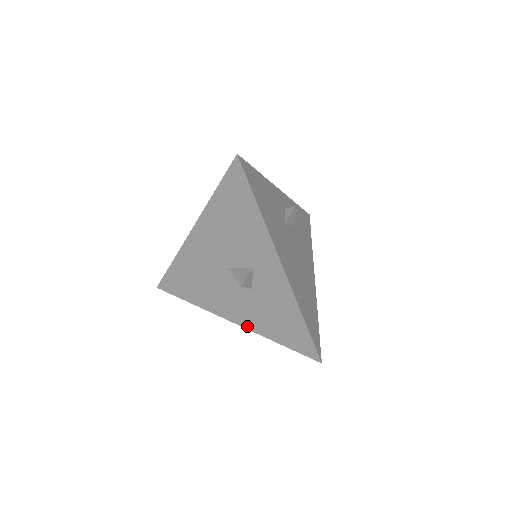
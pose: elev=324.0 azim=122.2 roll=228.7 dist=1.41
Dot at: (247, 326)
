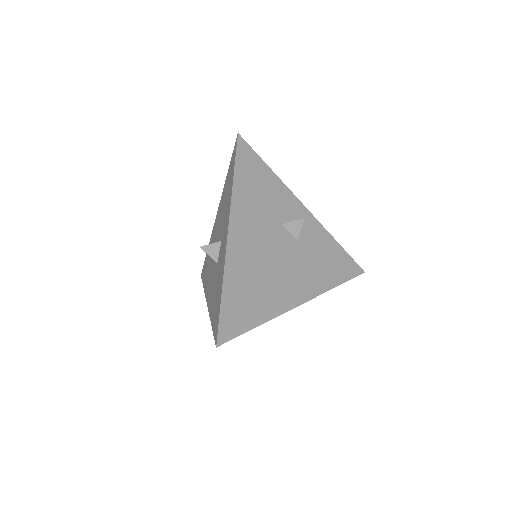
Dot at: (209, 307)
